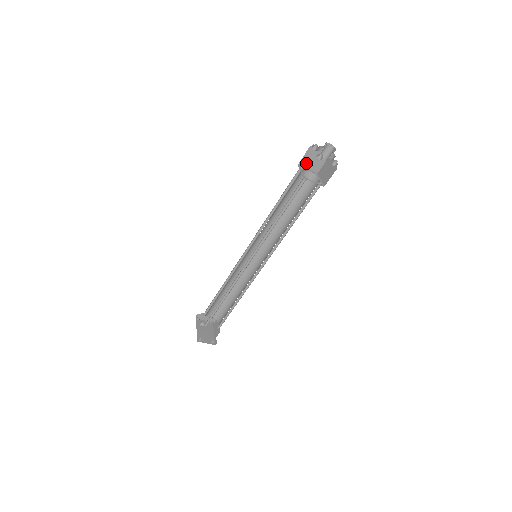
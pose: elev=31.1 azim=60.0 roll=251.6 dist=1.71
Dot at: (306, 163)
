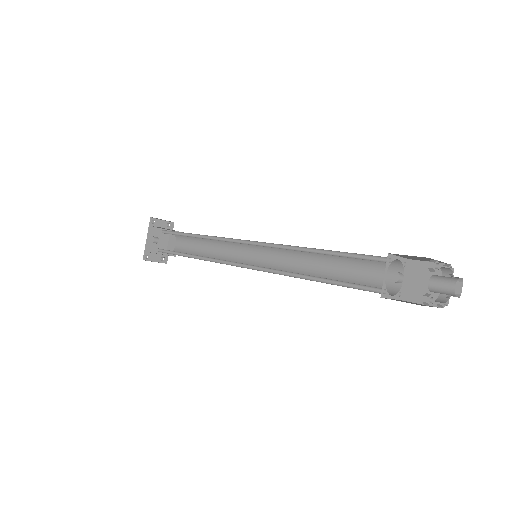
Dot at: (403, 255)
